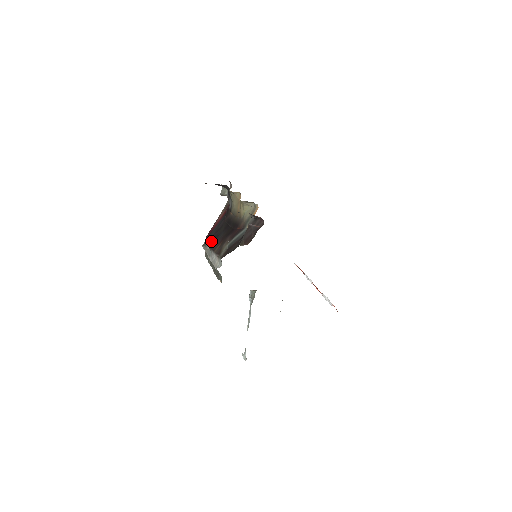
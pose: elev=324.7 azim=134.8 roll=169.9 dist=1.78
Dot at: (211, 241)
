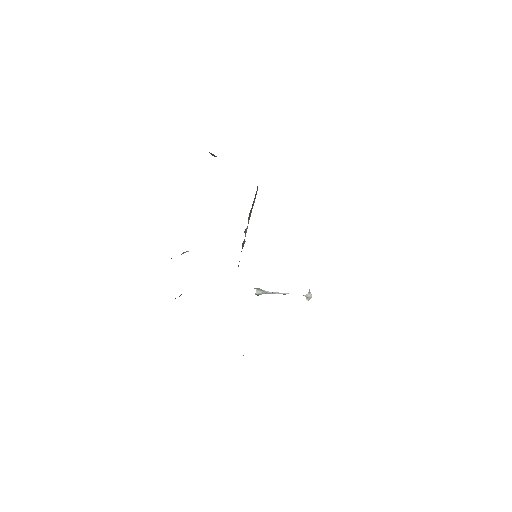
Dot at: occluded
